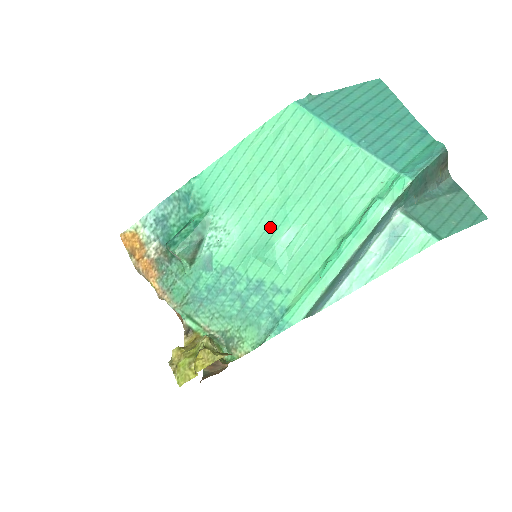
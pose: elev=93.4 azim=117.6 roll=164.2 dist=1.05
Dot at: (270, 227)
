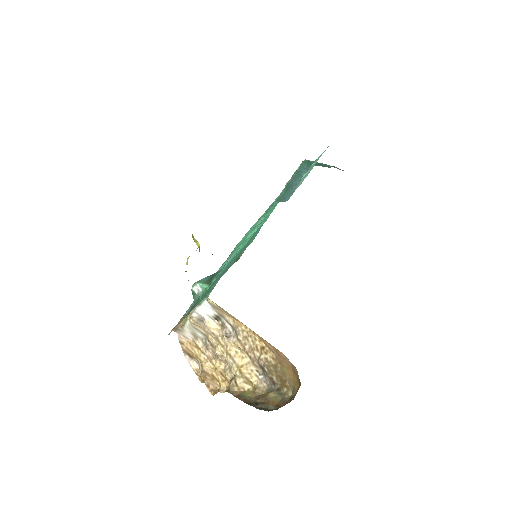
Dot at: occluded
